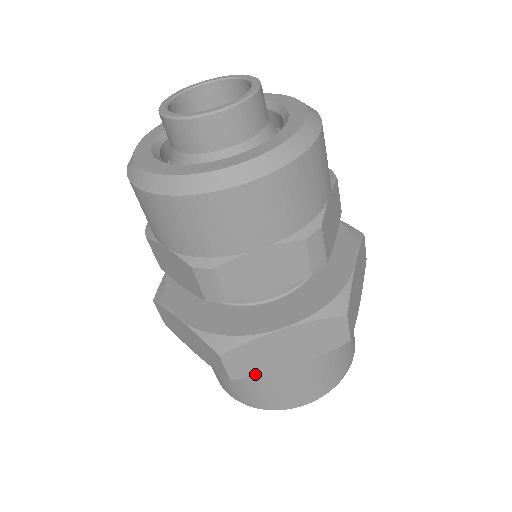
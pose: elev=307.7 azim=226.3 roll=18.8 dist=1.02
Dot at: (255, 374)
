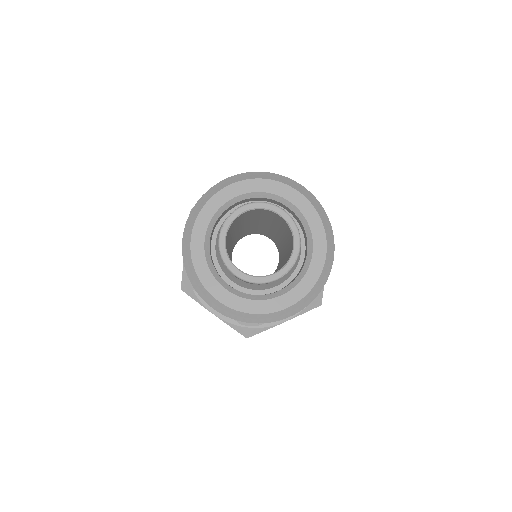
Dot at: occluded
